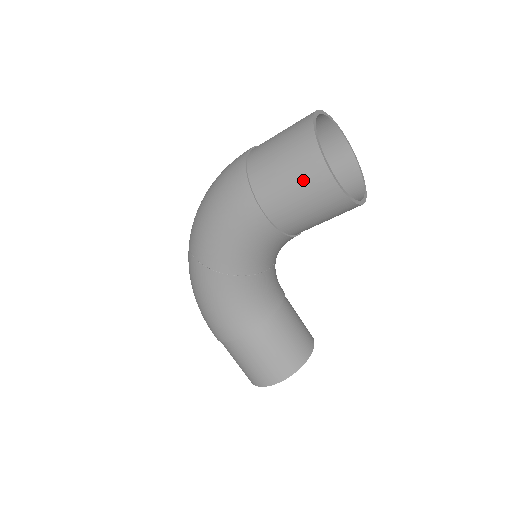
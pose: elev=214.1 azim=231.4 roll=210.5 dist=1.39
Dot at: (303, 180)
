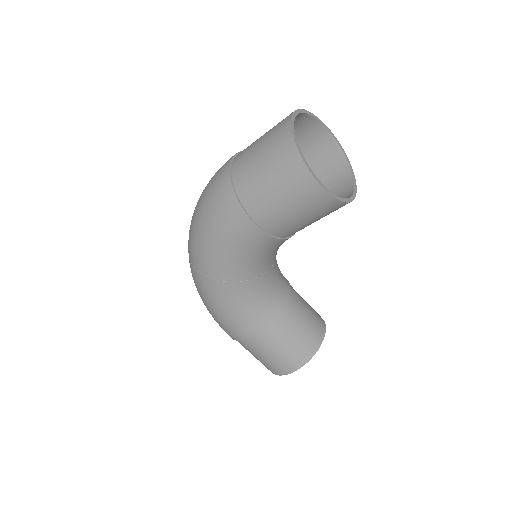
Dot at: (289, 189)
